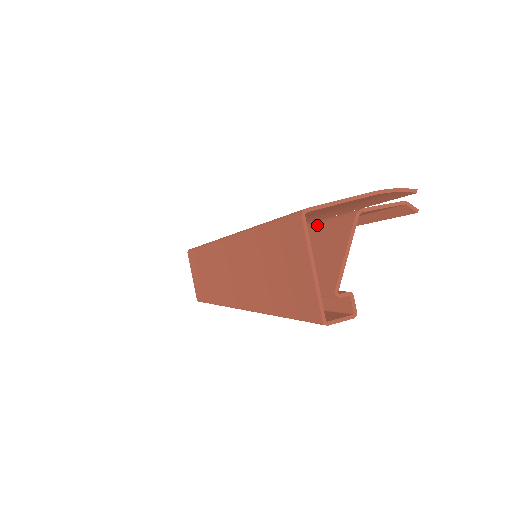
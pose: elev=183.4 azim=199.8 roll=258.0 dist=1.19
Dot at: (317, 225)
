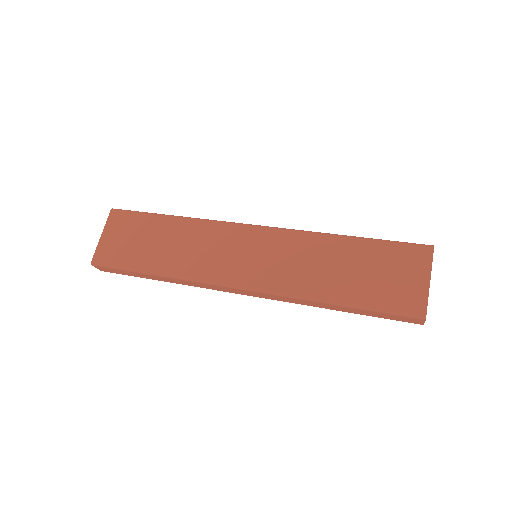
Dot at: occluded
